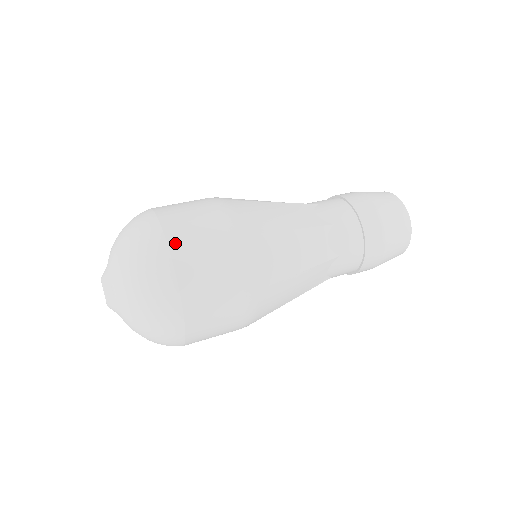
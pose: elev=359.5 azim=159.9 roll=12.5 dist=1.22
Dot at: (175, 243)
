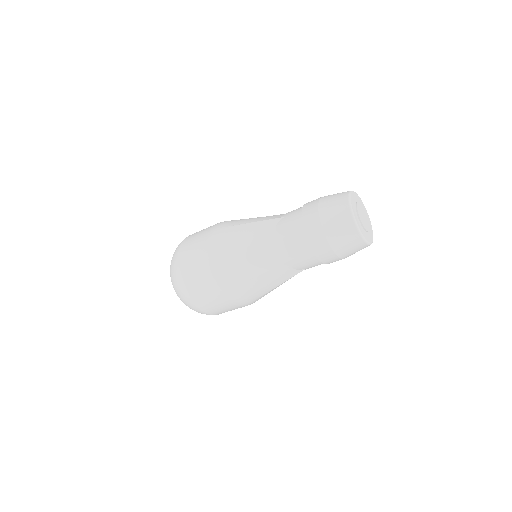
Dot at: (187, 239)
